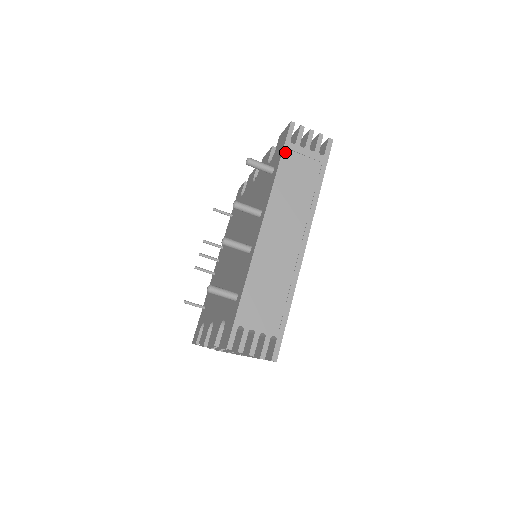
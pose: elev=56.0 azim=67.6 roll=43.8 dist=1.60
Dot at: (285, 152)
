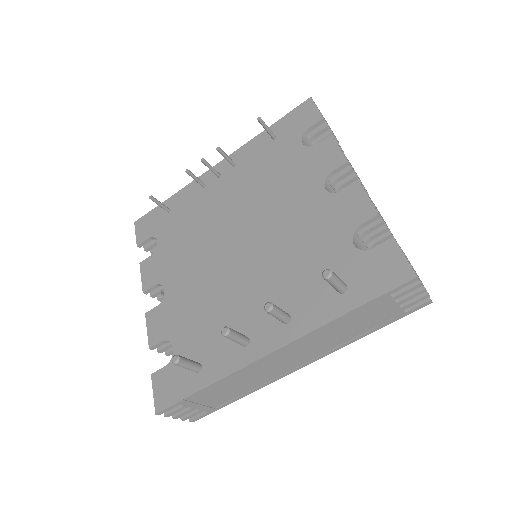
Dot at: (373, 302)
